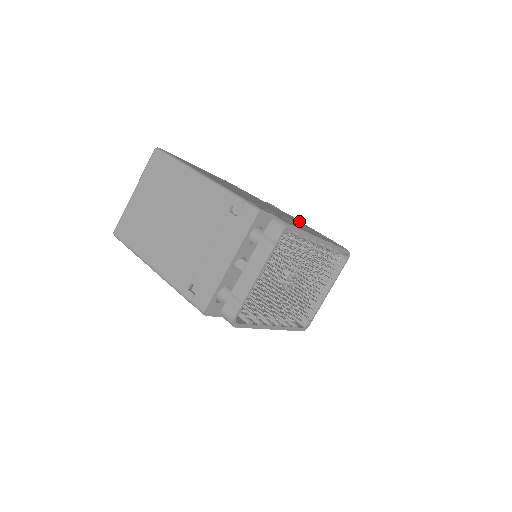
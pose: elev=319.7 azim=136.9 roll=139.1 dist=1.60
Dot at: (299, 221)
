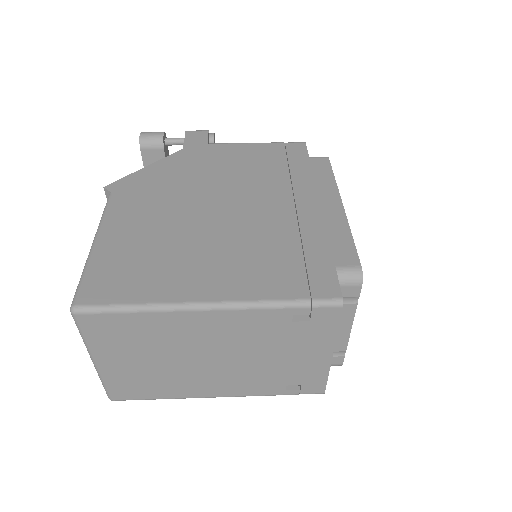
Dot at: (225, 148)
